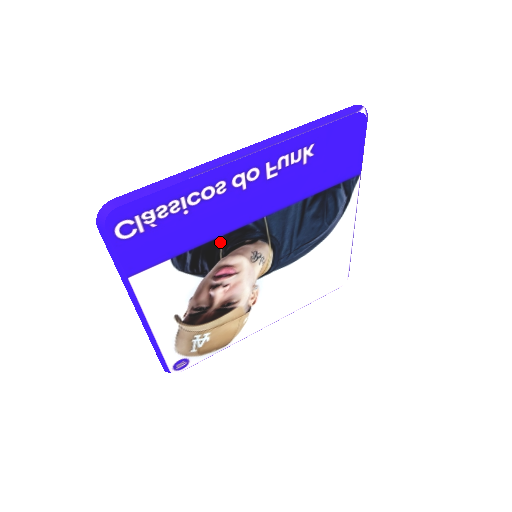
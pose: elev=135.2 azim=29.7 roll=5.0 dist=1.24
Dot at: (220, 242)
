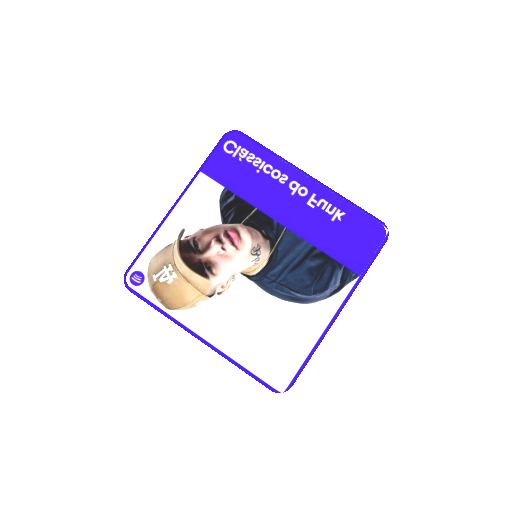
Dot at: (252, 211)
